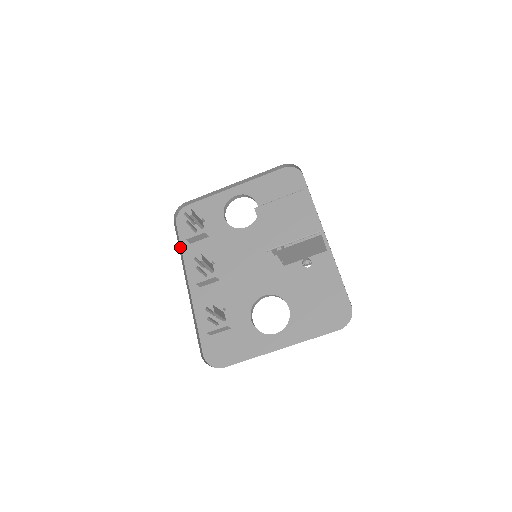
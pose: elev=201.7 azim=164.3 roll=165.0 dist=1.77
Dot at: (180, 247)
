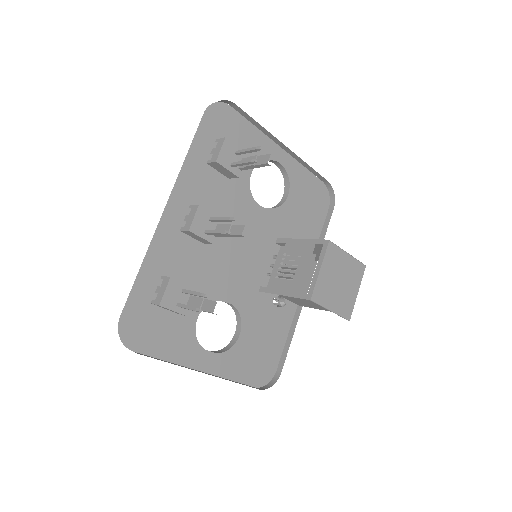
Dot at: (189, 149)
